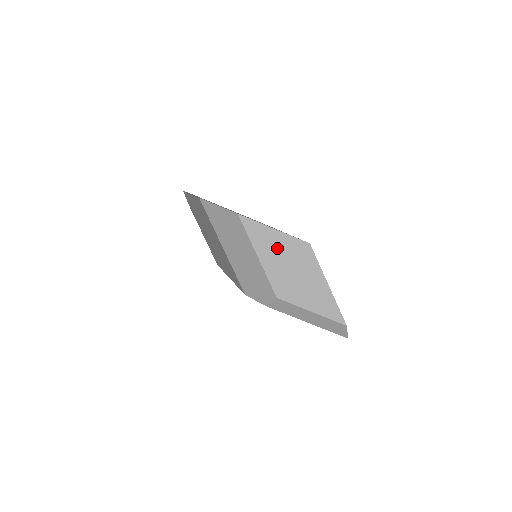
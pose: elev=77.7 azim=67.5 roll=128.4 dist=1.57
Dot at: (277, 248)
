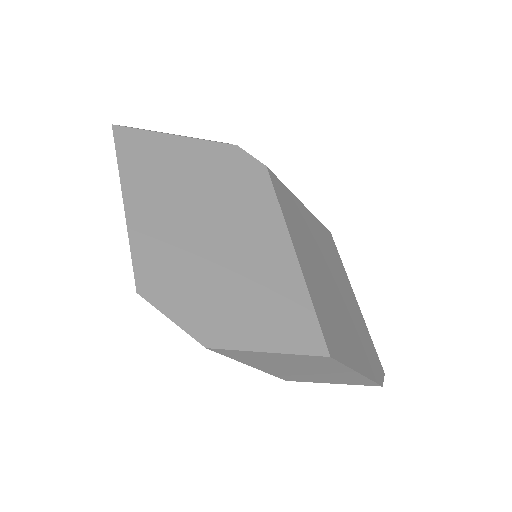
Dot at: (278, 361)
